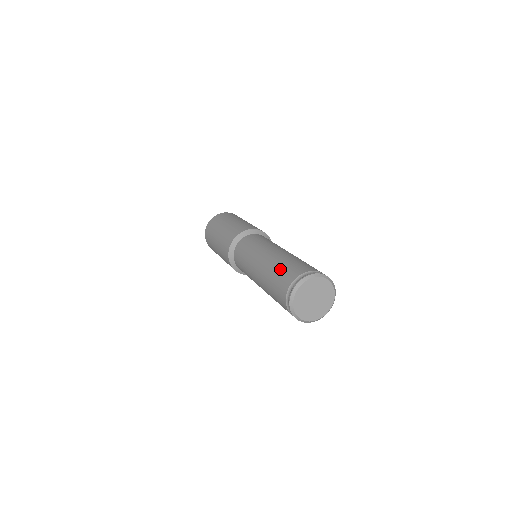
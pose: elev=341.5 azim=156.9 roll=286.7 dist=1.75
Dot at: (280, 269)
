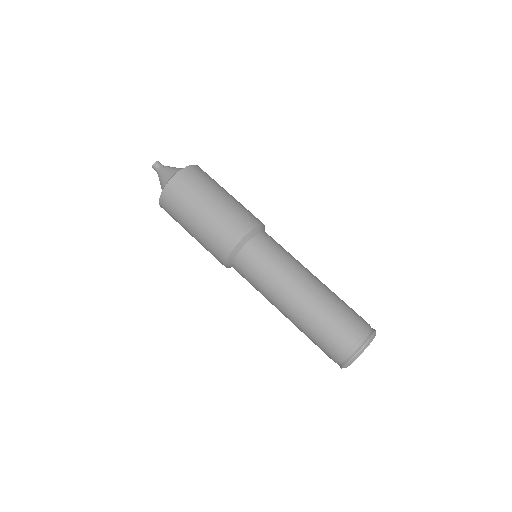
Dot at: (325, 328)
